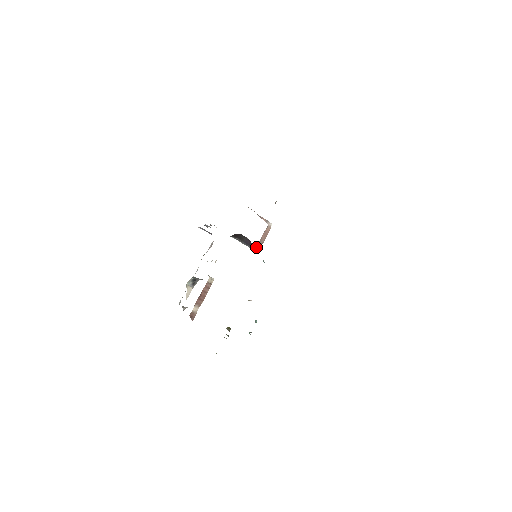
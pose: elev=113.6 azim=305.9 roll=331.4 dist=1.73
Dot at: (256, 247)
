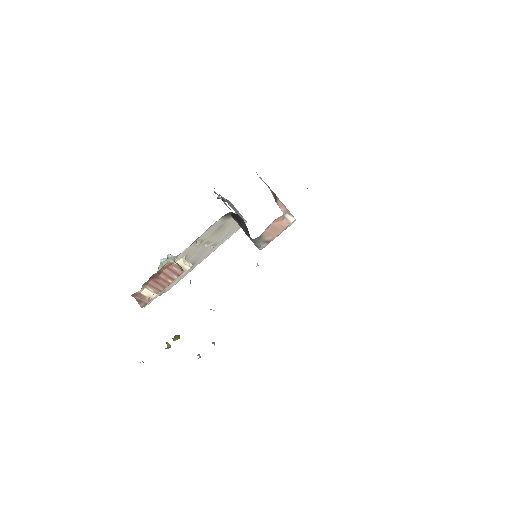
Dot at: (258, 243)
